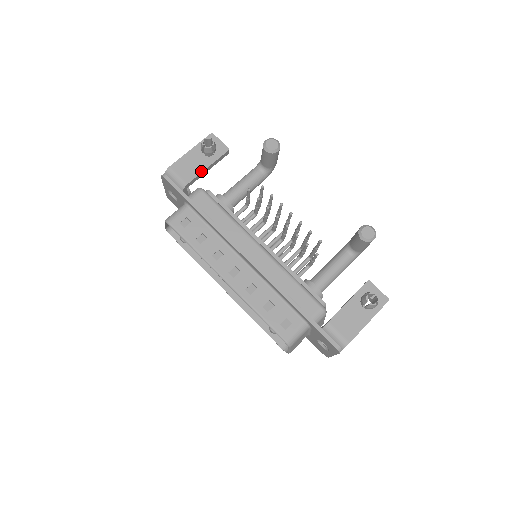
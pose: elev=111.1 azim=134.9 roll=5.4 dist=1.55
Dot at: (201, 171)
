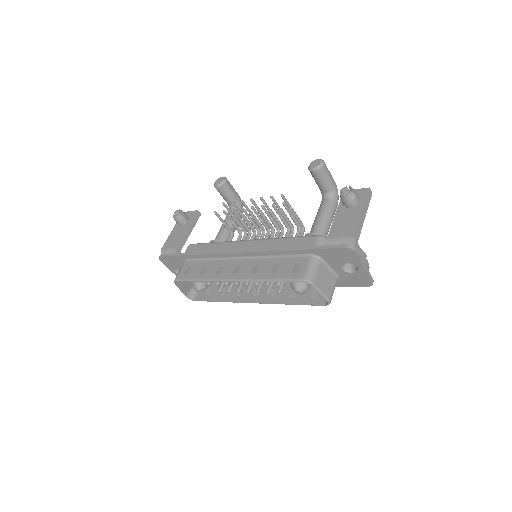
Dot at: (183, 235)
